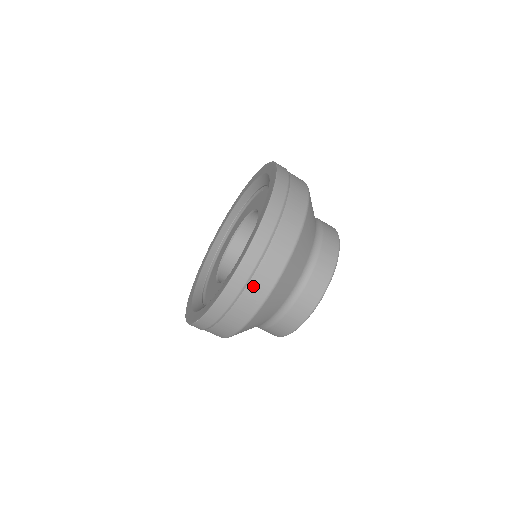
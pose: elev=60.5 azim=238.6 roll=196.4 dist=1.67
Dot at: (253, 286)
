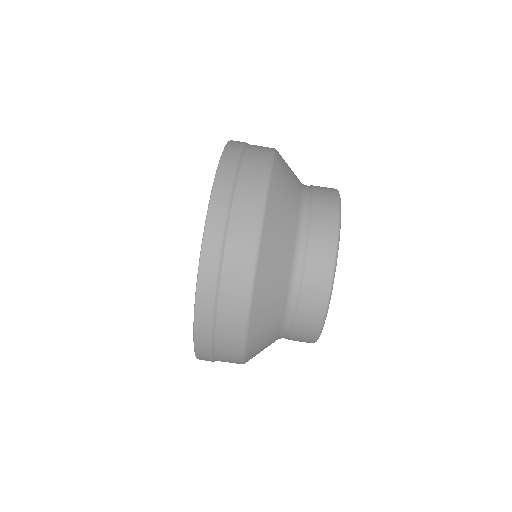
Dot at: (253, 148)
